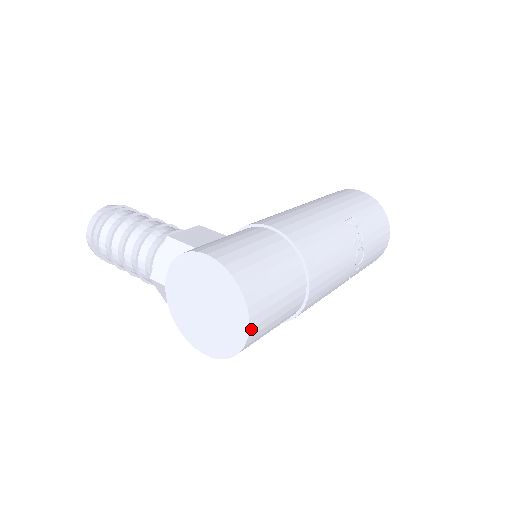
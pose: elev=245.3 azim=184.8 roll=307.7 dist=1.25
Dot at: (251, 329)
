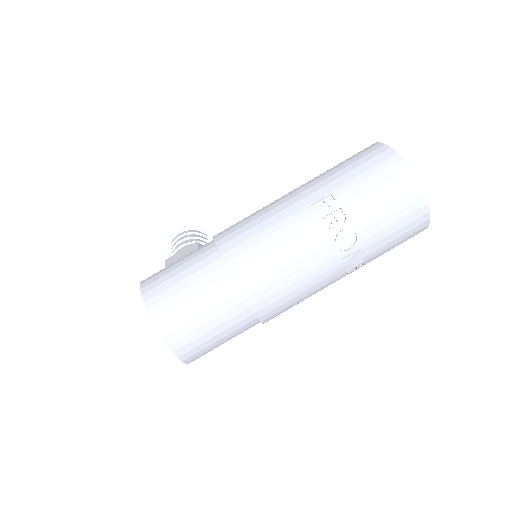
Dot at: (170, 344)
